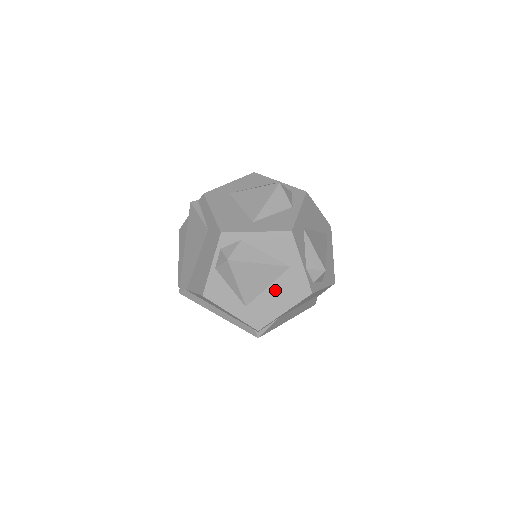
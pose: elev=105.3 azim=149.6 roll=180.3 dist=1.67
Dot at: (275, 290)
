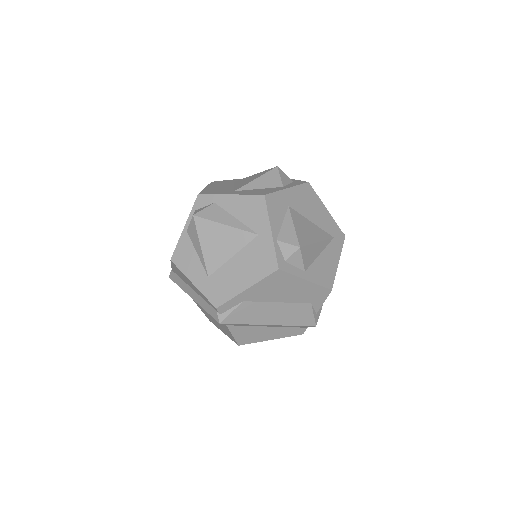
Dot at: (240, 261)
